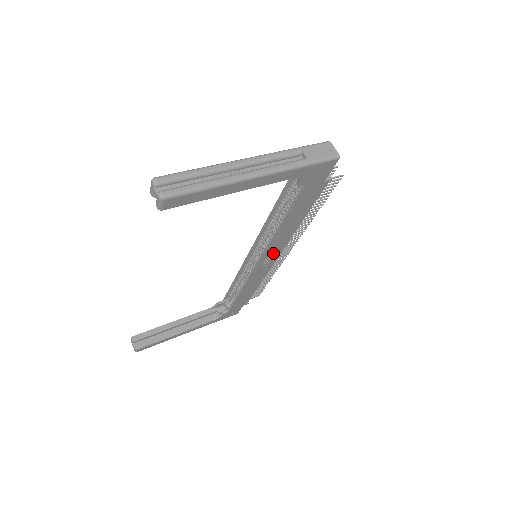
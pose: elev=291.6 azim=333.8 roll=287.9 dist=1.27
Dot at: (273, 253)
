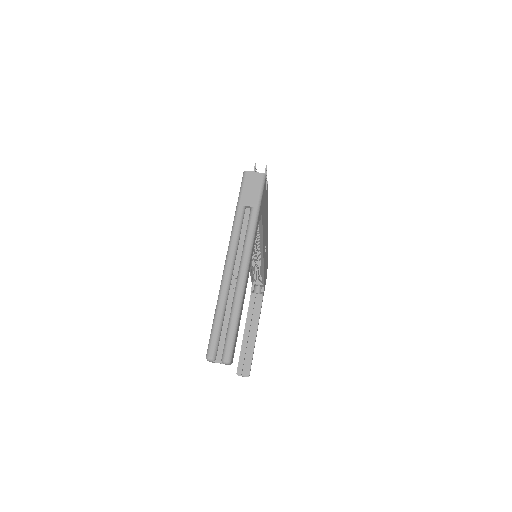
Dot at: (265, 243)
